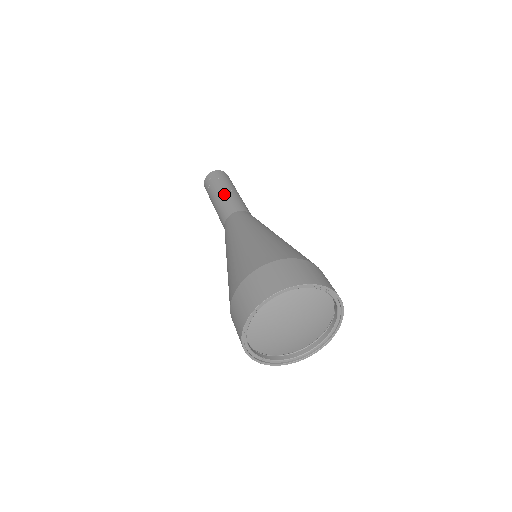
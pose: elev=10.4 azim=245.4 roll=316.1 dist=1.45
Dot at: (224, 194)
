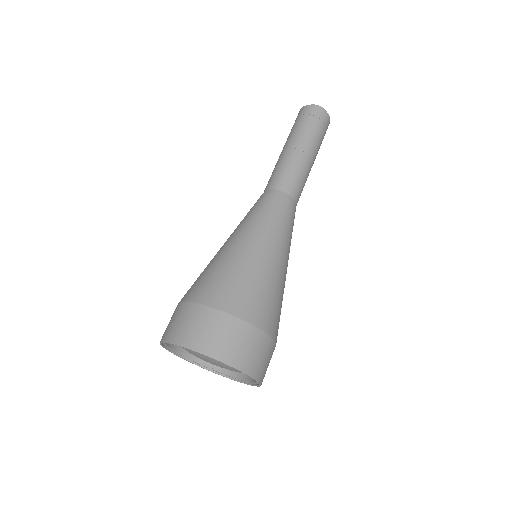
Dot at: (282, 154)
